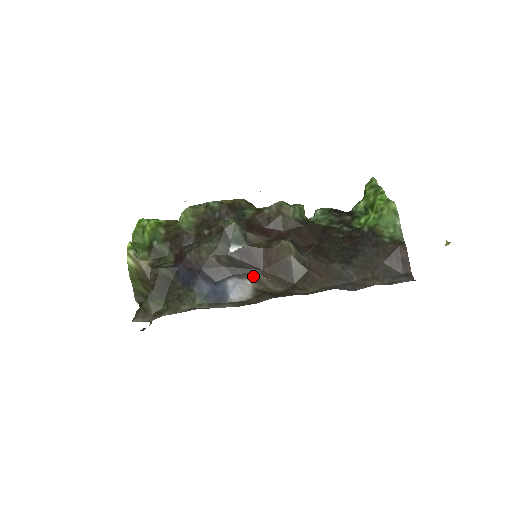
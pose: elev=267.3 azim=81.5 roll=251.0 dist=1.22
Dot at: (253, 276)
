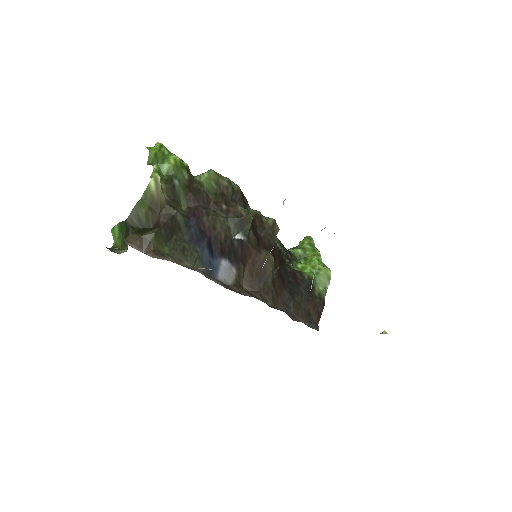
Dot at: (239, 267)
